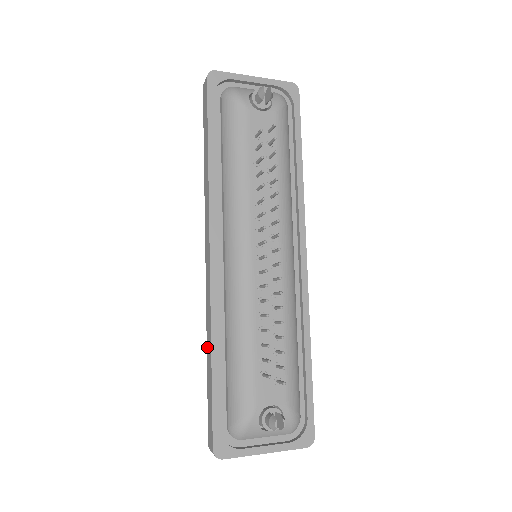
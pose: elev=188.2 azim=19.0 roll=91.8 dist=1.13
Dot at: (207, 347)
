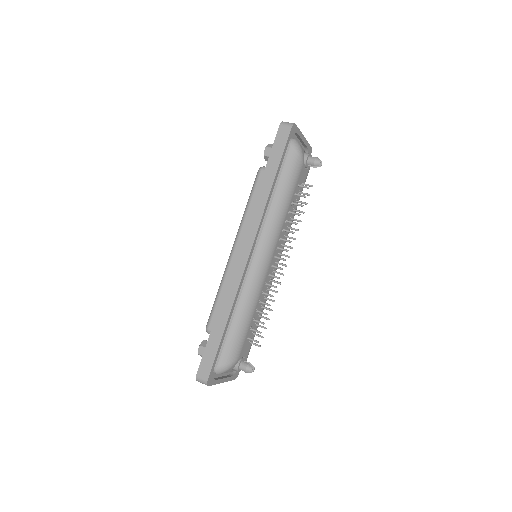
Dot at: (219, 312)
